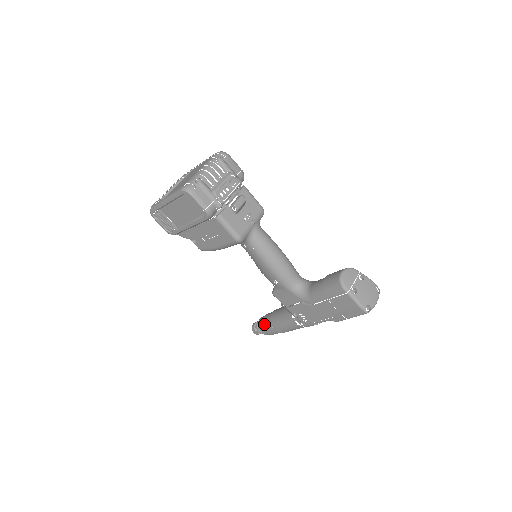
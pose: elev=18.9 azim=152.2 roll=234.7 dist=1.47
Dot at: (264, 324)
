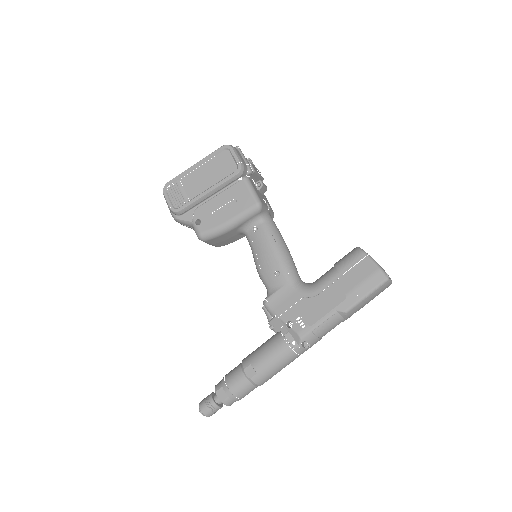
Dot at: (229, 375)
